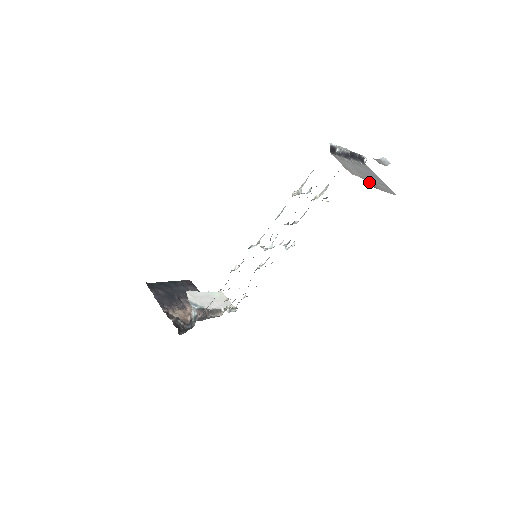
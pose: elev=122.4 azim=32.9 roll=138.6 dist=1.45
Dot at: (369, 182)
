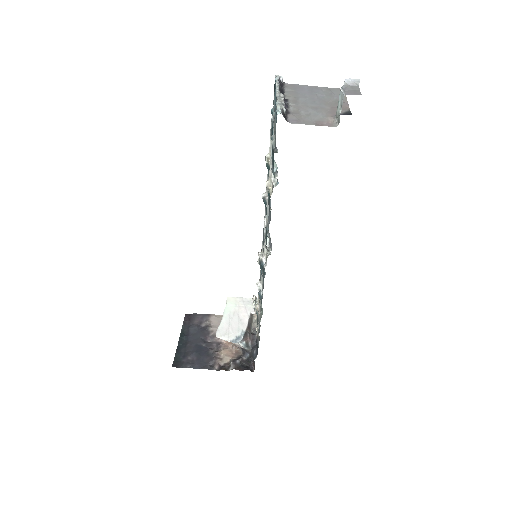
Dot at: occluded
